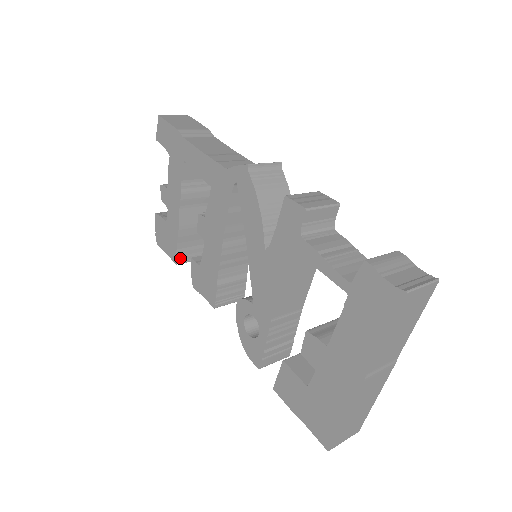
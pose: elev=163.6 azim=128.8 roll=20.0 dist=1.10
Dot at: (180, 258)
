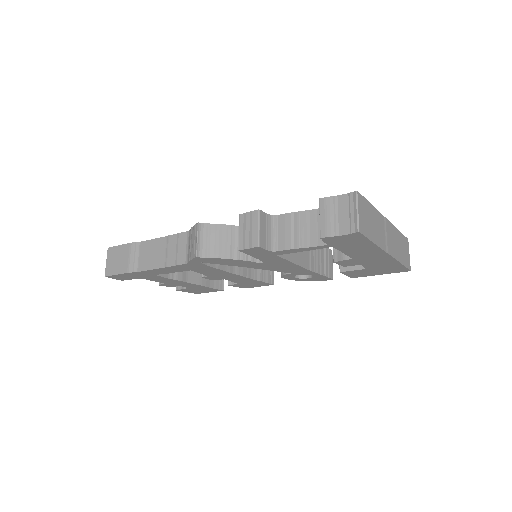
Dot at: (220, 286)
